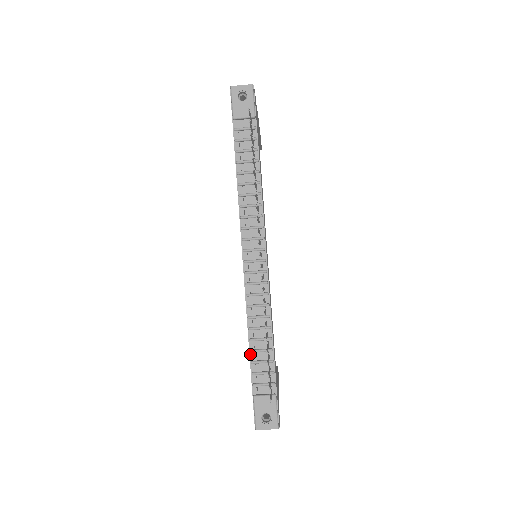
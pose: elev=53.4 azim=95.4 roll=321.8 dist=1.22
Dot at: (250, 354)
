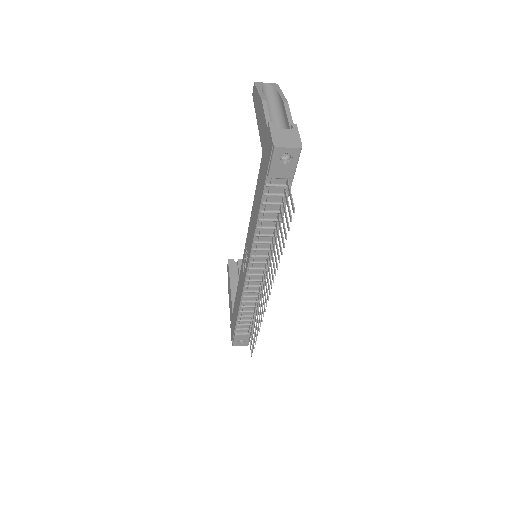
Dot at: (238, 317)
